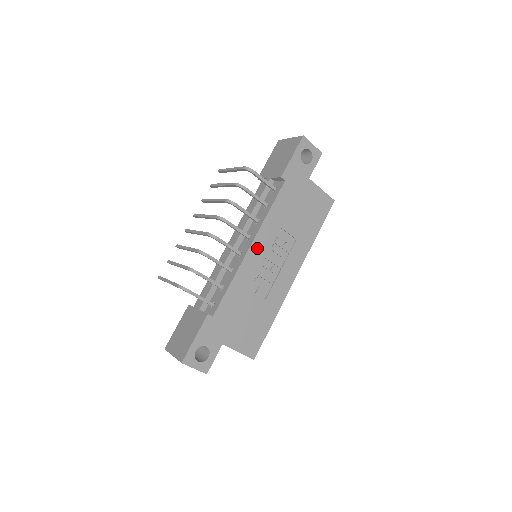
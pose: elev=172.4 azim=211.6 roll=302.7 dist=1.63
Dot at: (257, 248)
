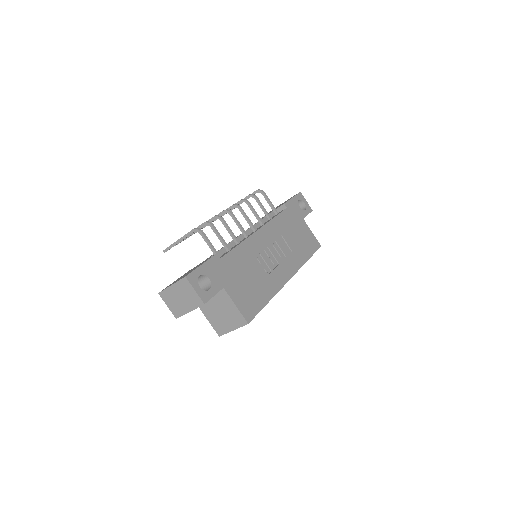
Dot at: (262, 235)
